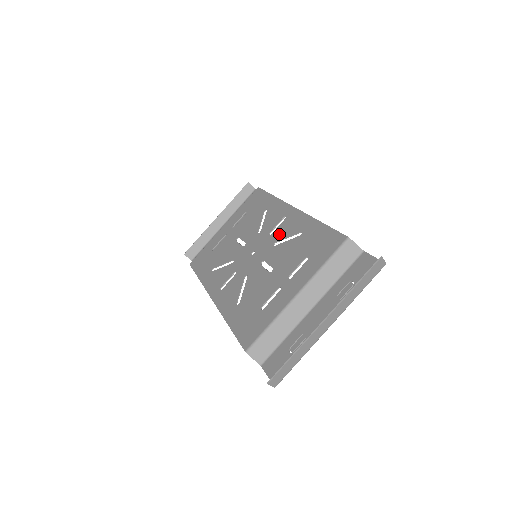
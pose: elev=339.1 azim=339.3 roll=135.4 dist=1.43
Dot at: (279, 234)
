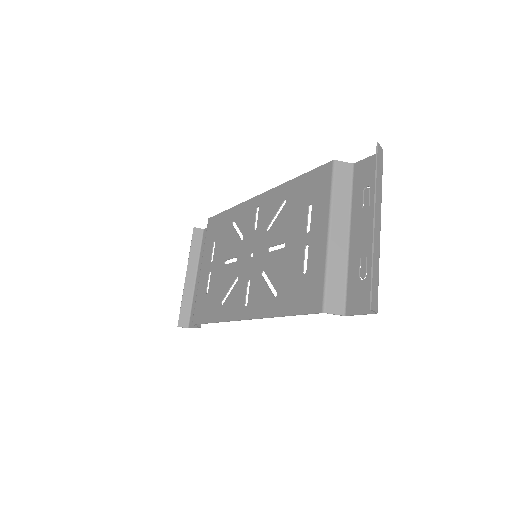
Dot at: (264, 220)
